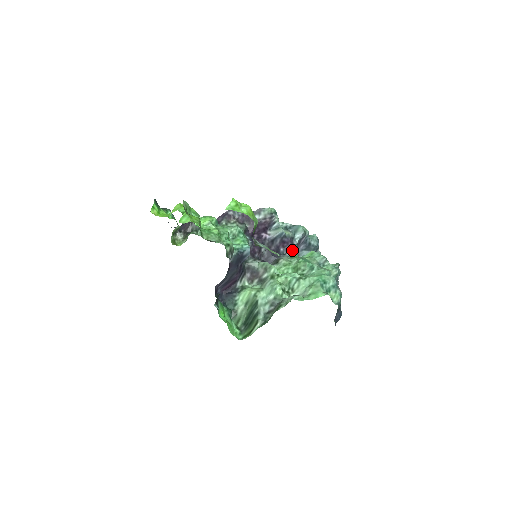
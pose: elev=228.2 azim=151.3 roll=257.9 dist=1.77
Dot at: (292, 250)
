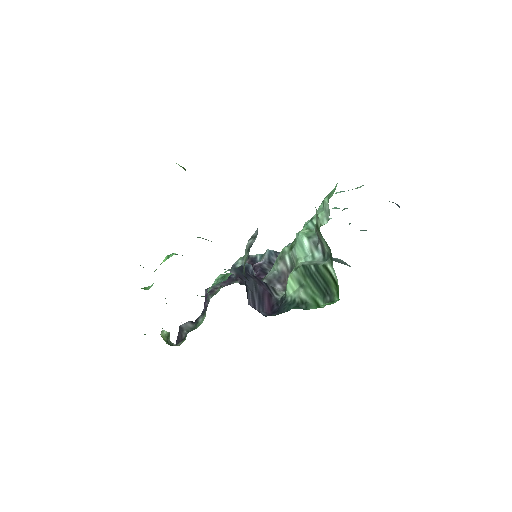
Dot at: occluded
